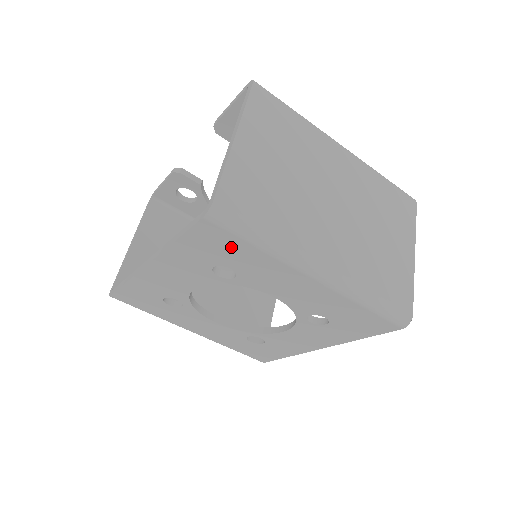
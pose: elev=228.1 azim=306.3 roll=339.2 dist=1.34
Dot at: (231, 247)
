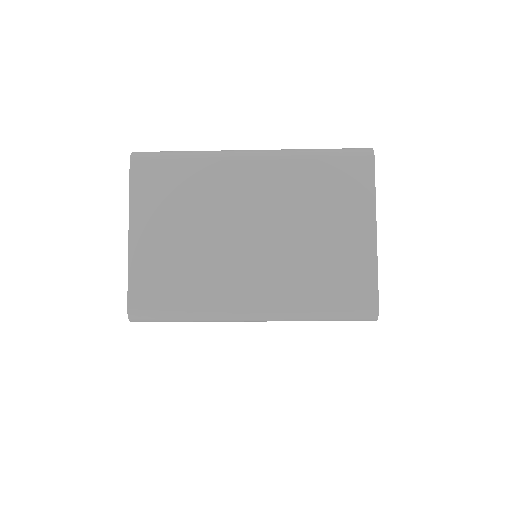
Dot at: occluded
